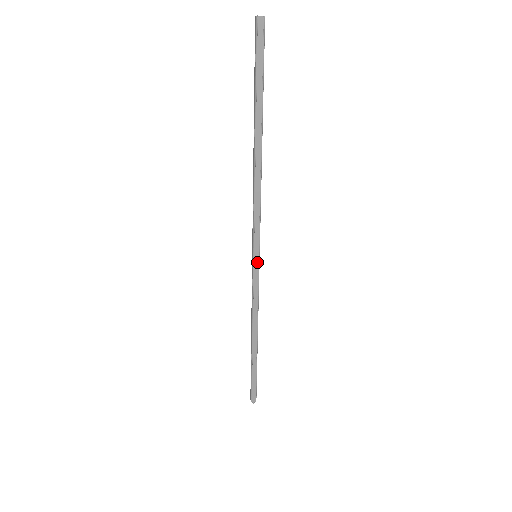
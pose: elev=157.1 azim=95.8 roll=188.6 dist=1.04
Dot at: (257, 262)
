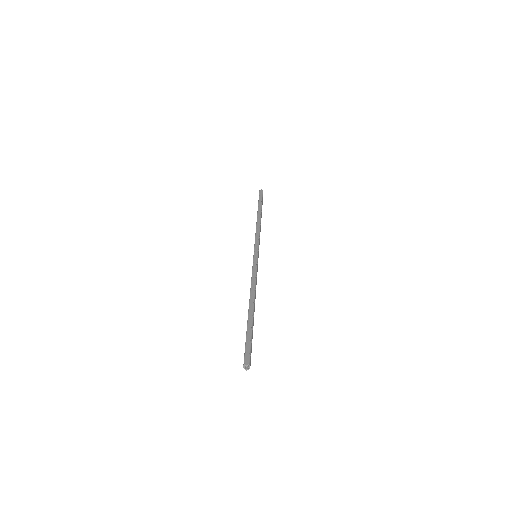
Dot at: (256, 256)
